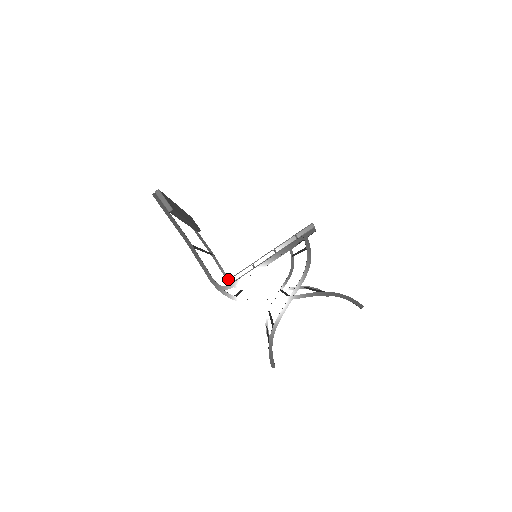
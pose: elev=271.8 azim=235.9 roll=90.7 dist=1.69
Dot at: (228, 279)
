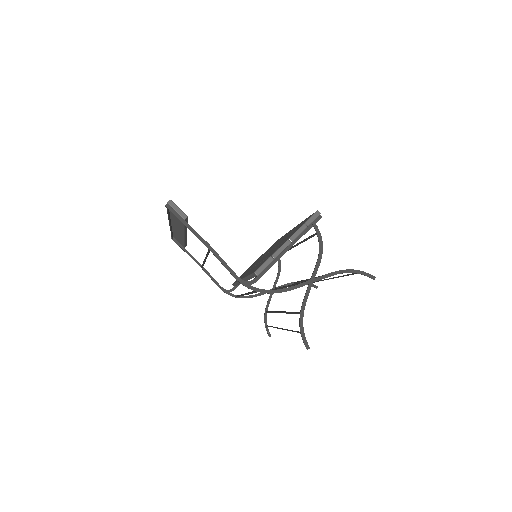
Dot at: (222, 288)
